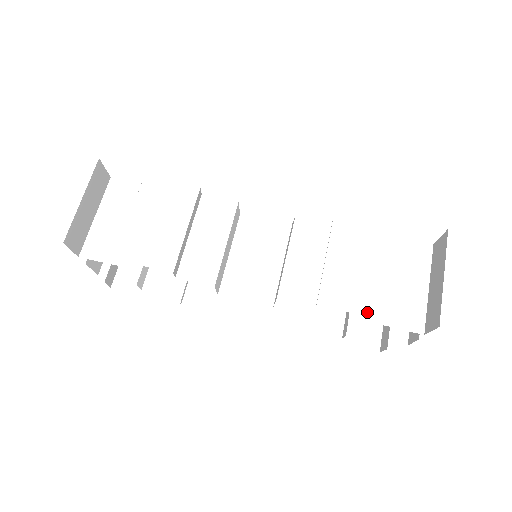
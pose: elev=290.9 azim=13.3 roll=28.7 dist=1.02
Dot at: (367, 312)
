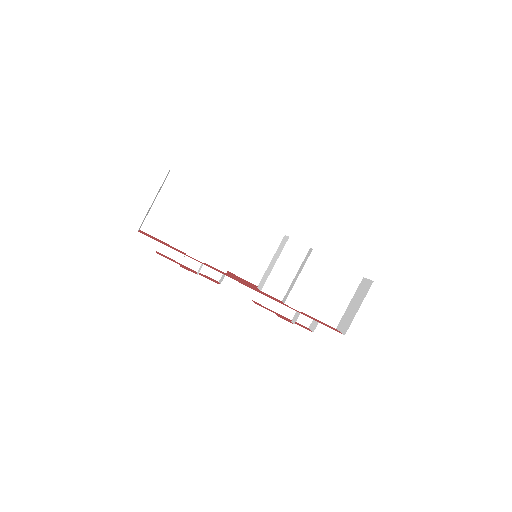
Dot at: (310, 310)
